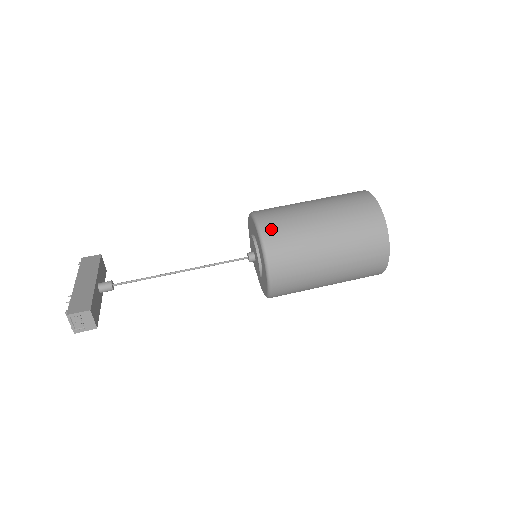
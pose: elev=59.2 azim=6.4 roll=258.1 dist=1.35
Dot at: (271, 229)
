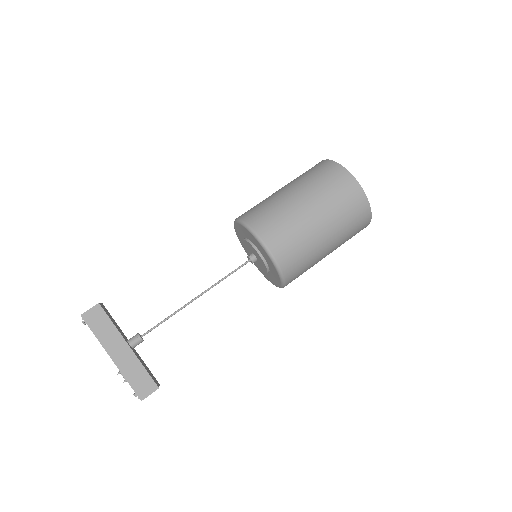
Dot at: (287, 262)
